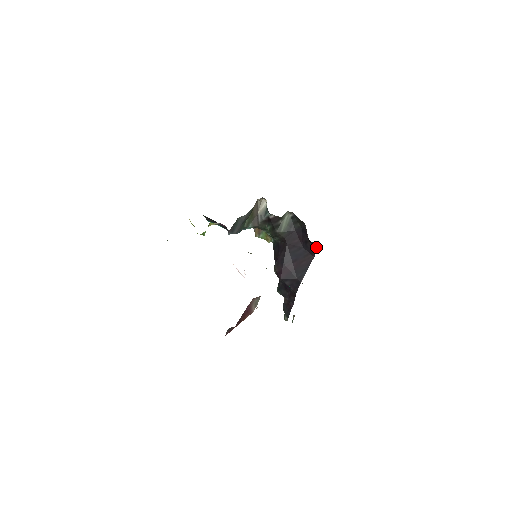
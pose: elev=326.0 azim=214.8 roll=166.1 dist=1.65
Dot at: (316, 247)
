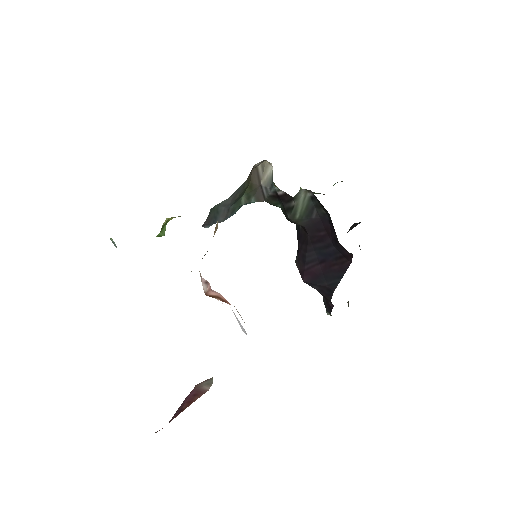
Dot at: (350, 253)
